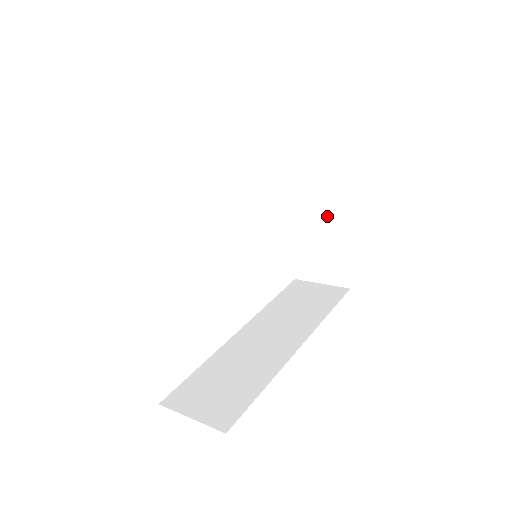
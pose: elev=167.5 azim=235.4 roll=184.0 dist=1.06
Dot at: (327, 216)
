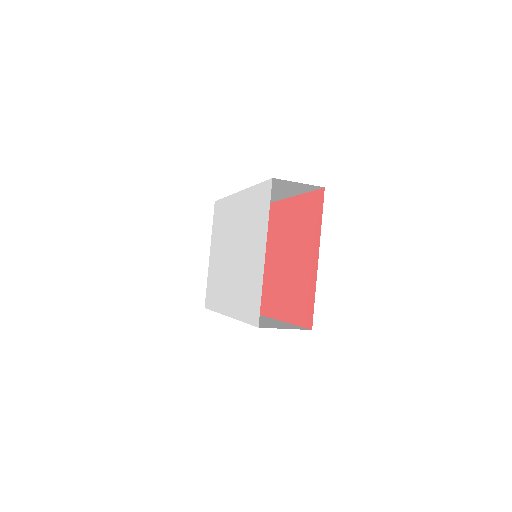
Dot at: occluded
